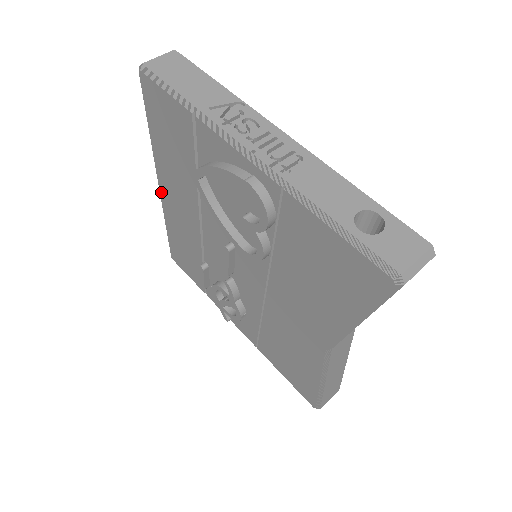
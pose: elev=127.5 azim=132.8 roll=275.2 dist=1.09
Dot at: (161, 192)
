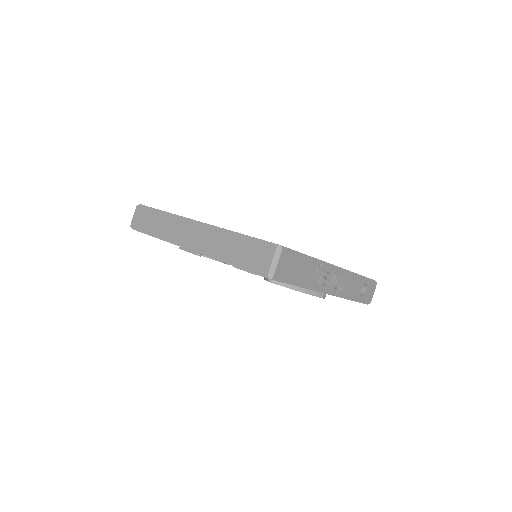
Dot at: occluded
